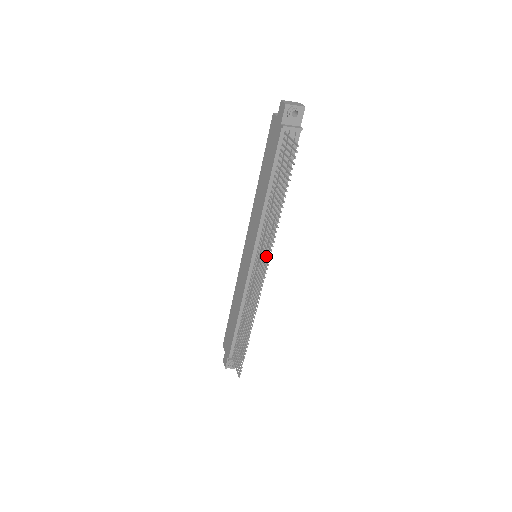
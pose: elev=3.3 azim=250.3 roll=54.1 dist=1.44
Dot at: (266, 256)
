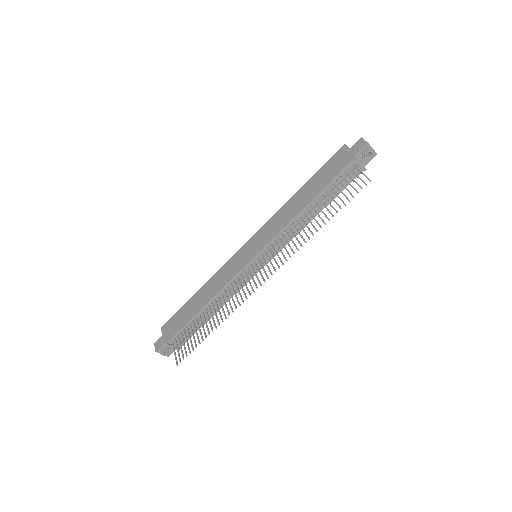
Dot at: (280, 259)
